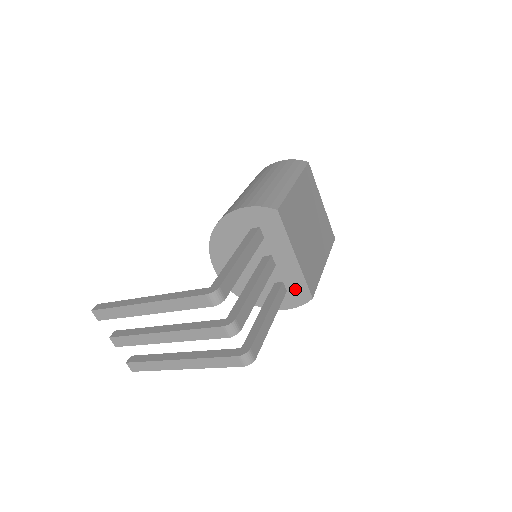
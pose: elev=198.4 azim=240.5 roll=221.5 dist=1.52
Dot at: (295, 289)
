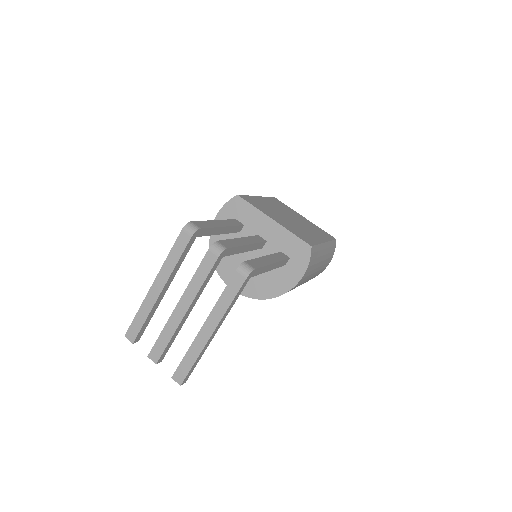
Dot at: (294, 250)
